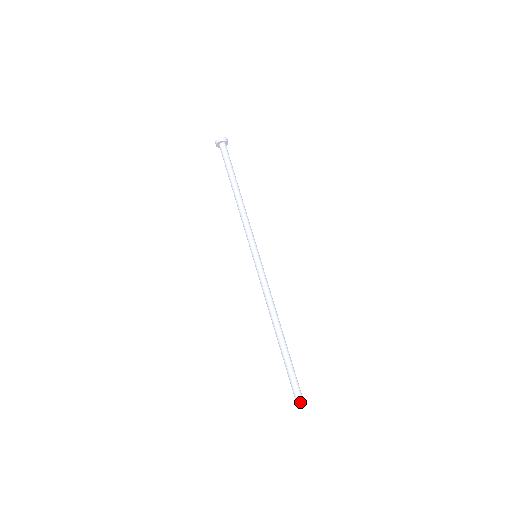
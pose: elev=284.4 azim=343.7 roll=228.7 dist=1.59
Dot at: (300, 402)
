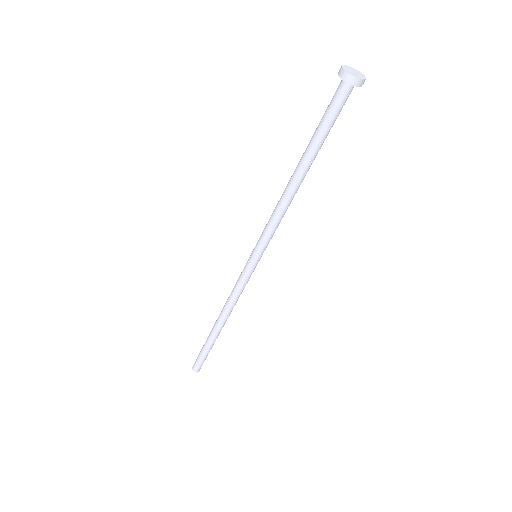
Dot at: occluded
